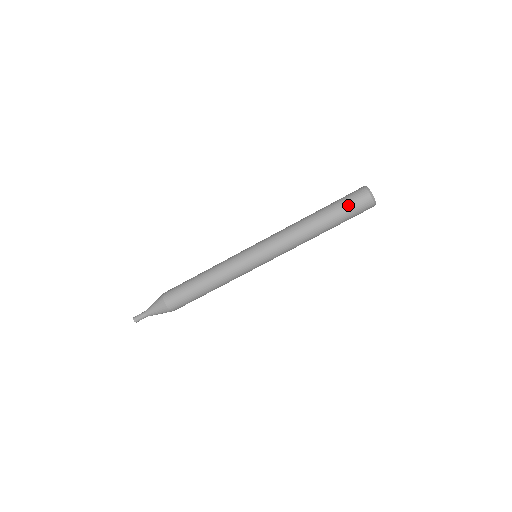
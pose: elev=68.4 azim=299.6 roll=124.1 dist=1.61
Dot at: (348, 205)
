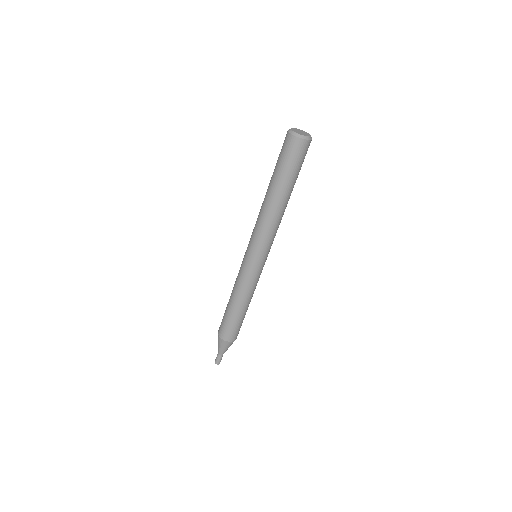
Dot at: (295, 164)
